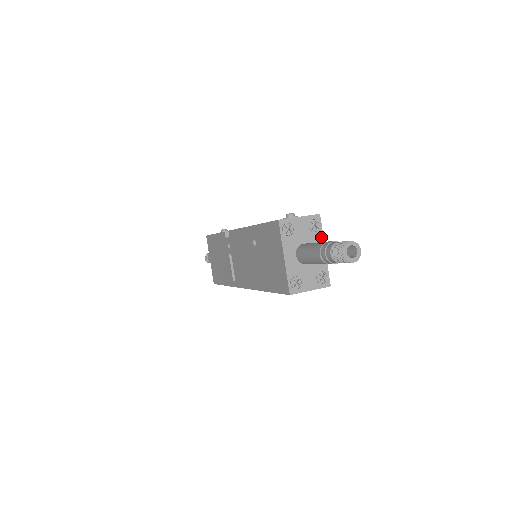
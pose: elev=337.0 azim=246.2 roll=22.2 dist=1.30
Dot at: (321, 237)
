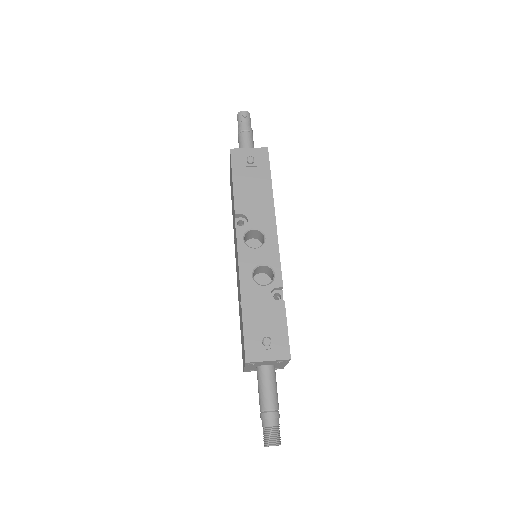
Dot at: (286, 363)
